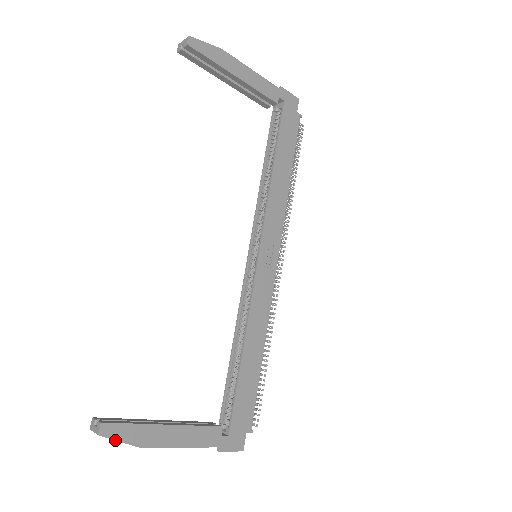
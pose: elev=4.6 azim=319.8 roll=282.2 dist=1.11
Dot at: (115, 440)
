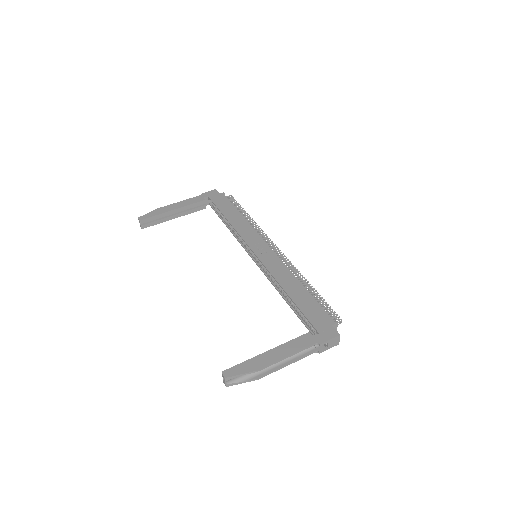
Dot at: (238, 375)
